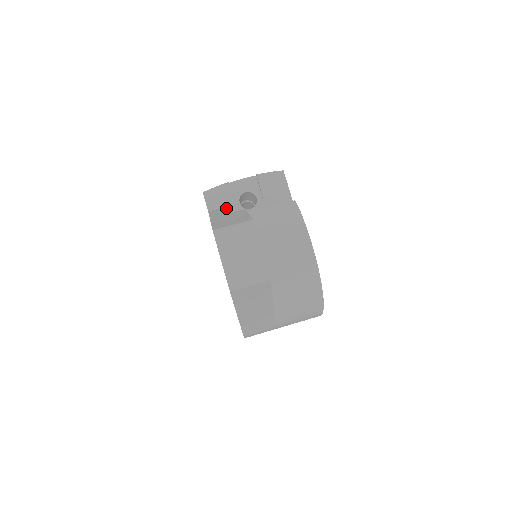
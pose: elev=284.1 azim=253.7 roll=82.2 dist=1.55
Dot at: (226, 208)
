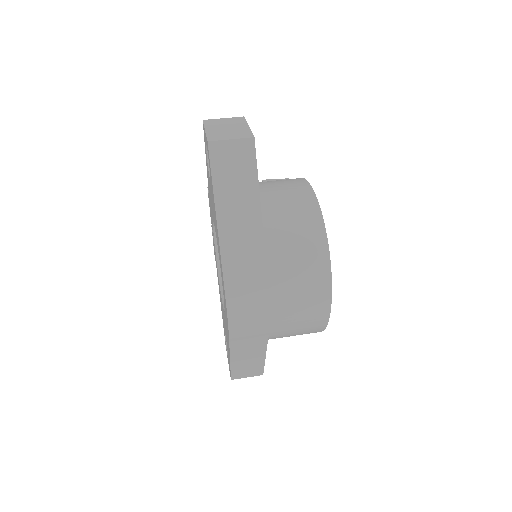
Dot at: occluded
